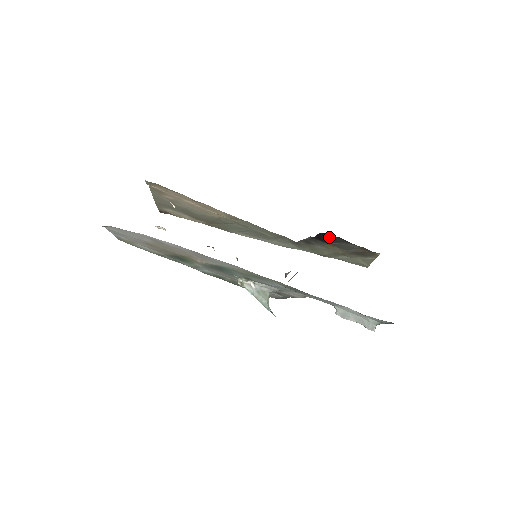
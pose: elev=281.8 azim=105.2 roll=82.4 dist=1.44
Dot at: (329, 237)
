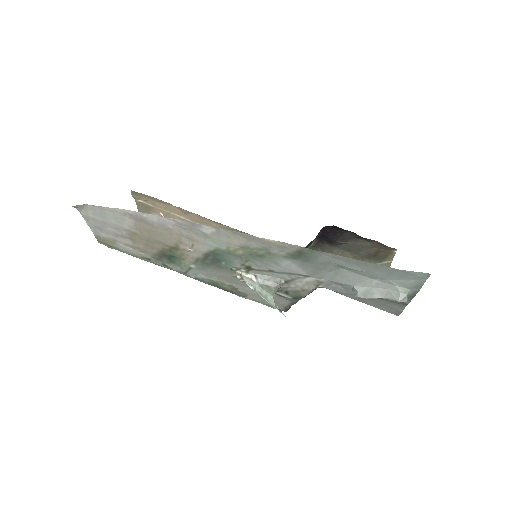
Dot at: (336, 233)
